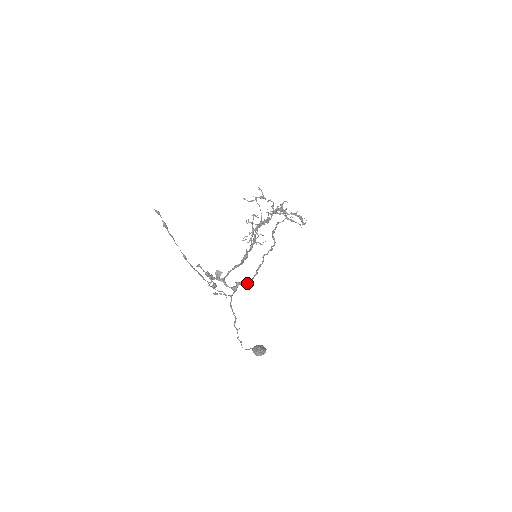
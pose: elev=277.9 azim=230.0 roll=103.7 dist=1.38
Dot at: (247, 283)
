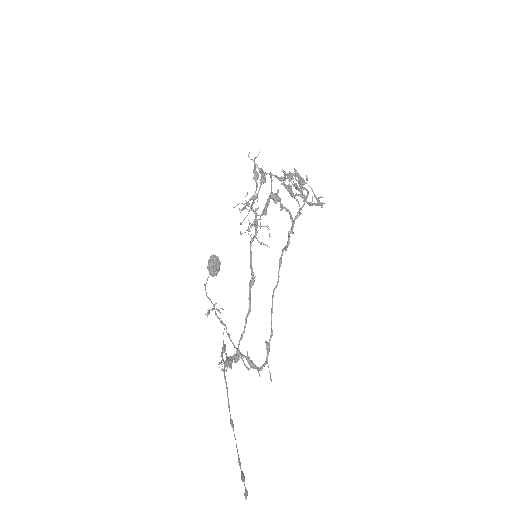
Dot at: (267, 363)
